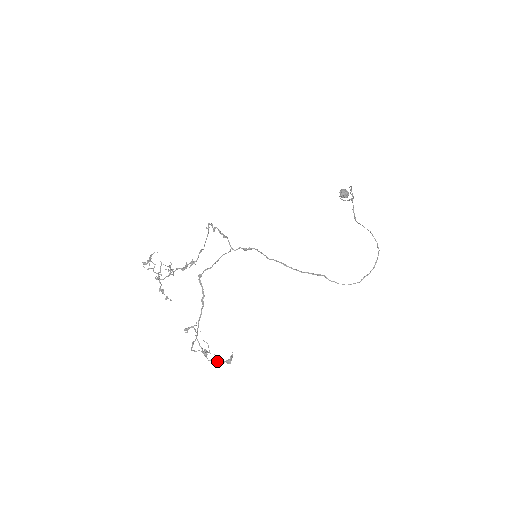
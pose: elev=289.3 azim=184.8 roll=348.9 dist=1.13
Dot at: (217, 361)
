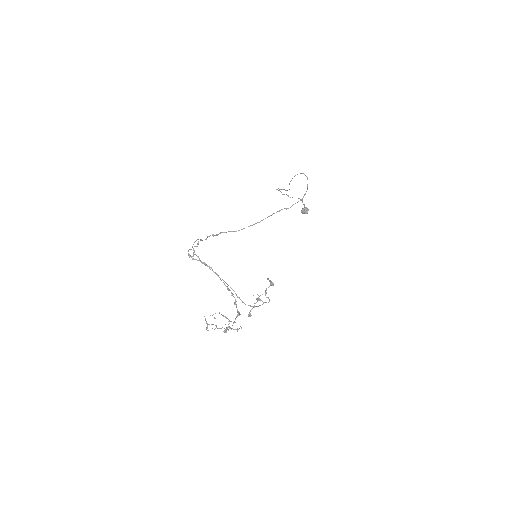
Dot at: (265, 292)
